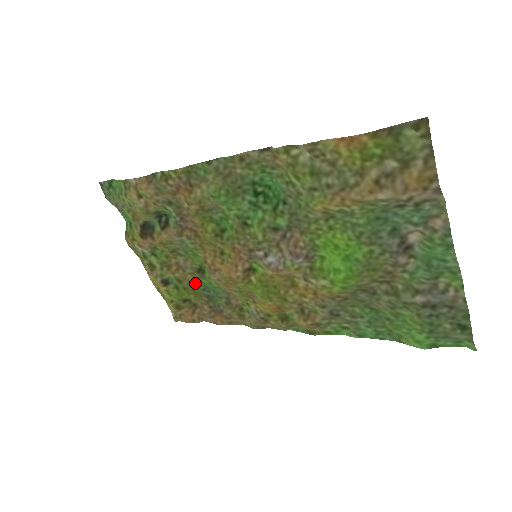
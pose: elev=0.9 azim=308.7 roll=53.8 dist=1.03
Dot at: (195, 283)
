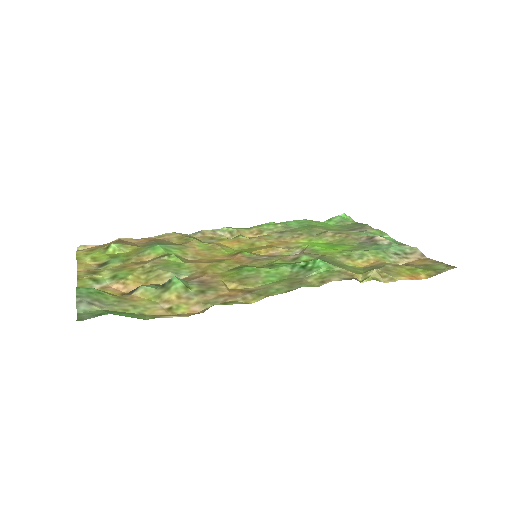
Dot at: (145, 253)
